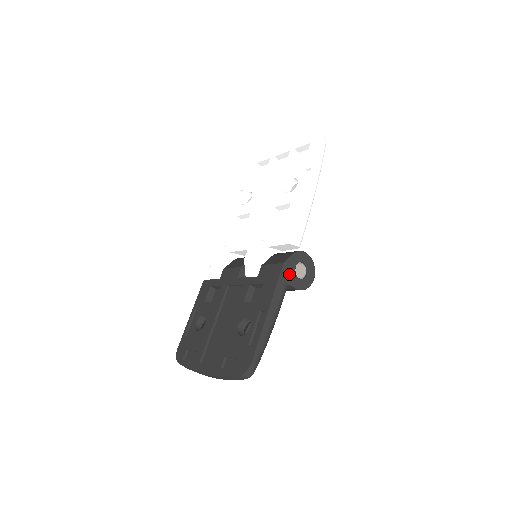
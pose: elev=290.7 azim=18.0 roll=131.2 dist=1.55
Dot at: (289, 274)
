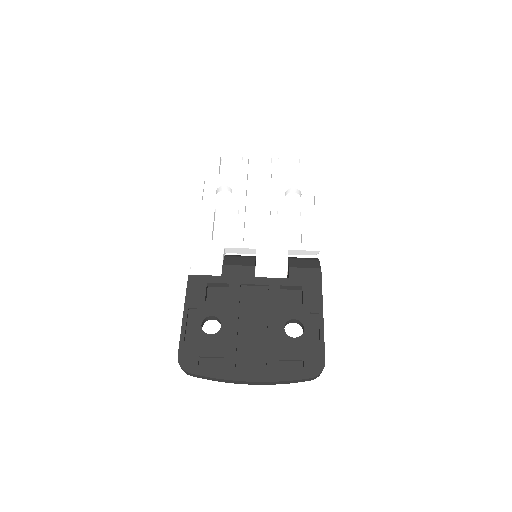
Dot at: occluded
